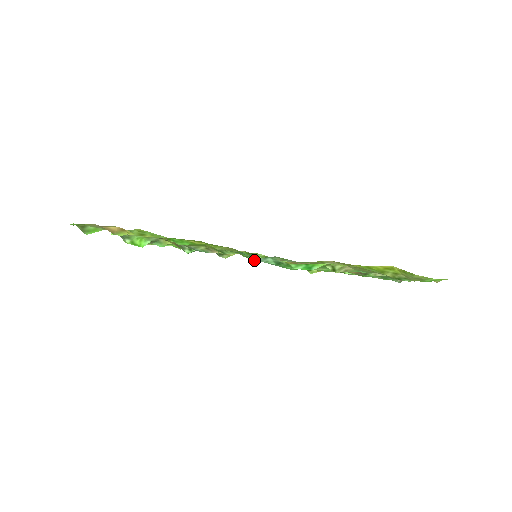
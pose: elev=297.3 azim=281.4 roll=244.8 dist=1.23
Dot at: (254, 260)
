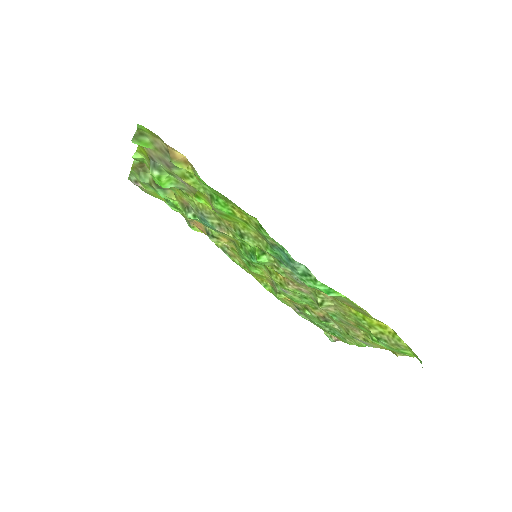
Dot at: (260, 259)
